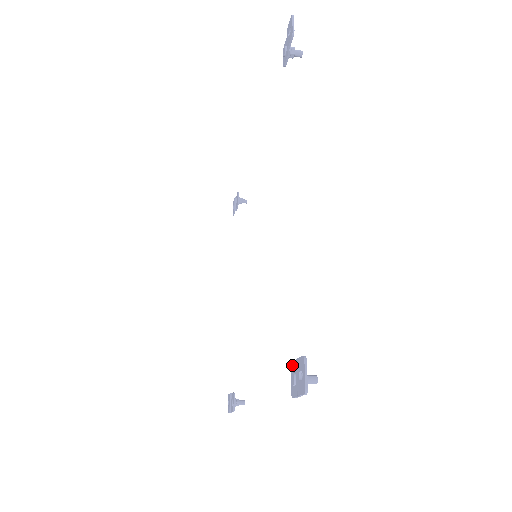
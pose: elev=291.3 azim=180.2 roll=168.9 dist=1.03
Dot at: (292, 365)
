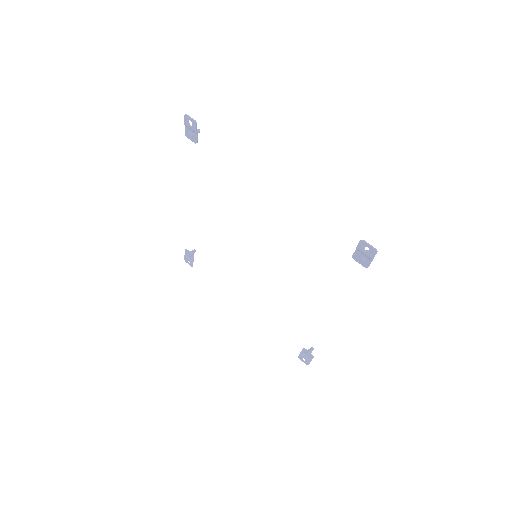
Dot at: (354, 256)
